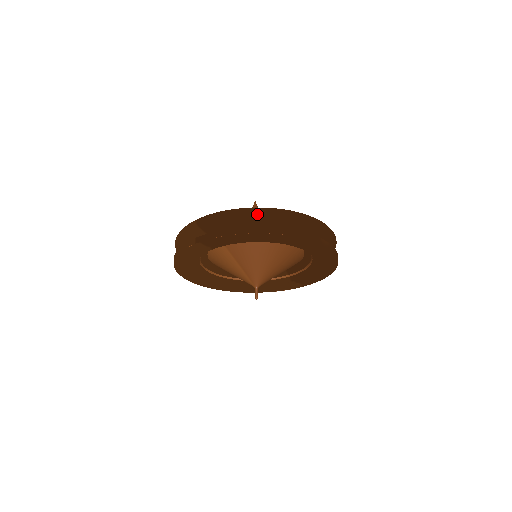
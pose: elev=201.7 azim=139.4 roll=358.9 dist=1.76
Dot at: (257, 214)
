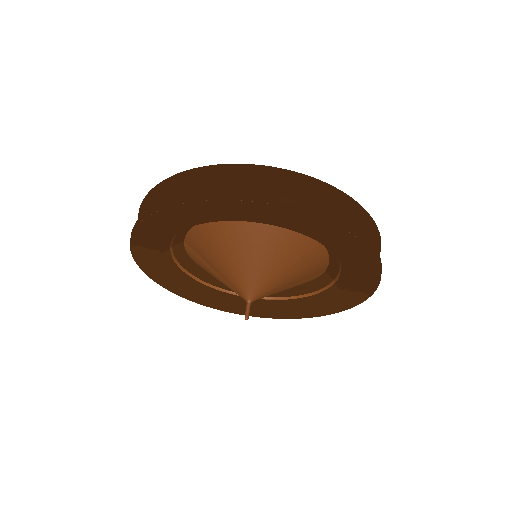
Dot at: (171, 183)
